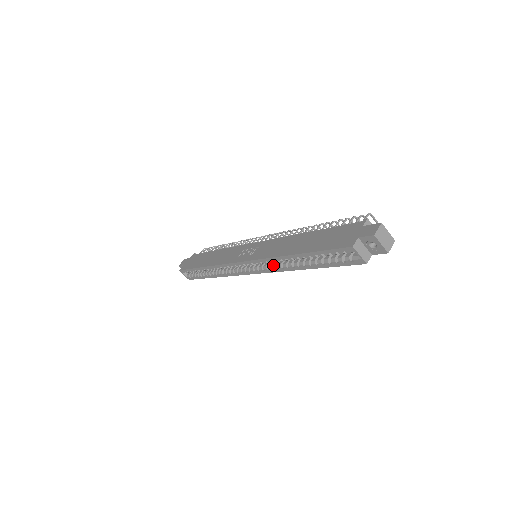
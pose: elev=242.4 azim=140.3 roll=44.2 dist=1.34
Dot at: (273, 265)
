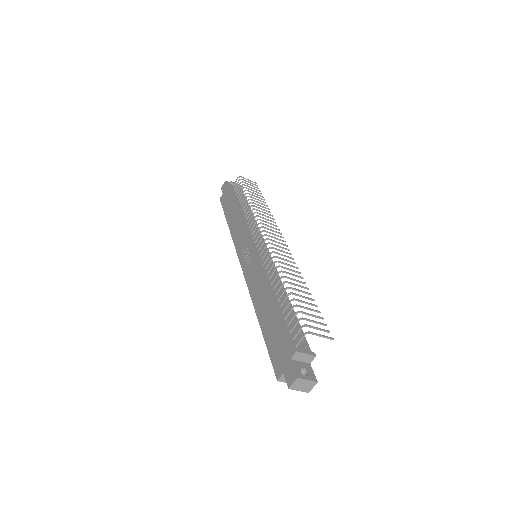
Dot at: occluded
